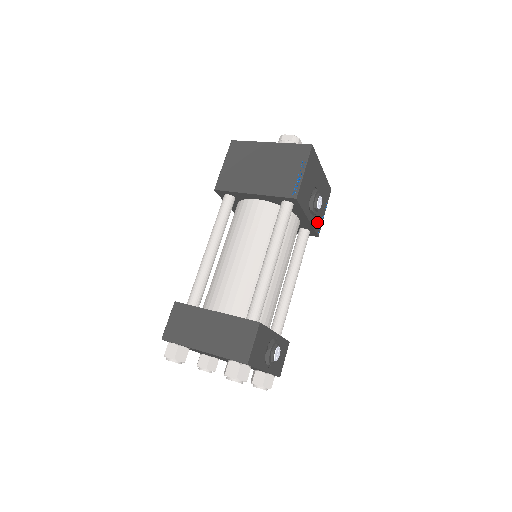
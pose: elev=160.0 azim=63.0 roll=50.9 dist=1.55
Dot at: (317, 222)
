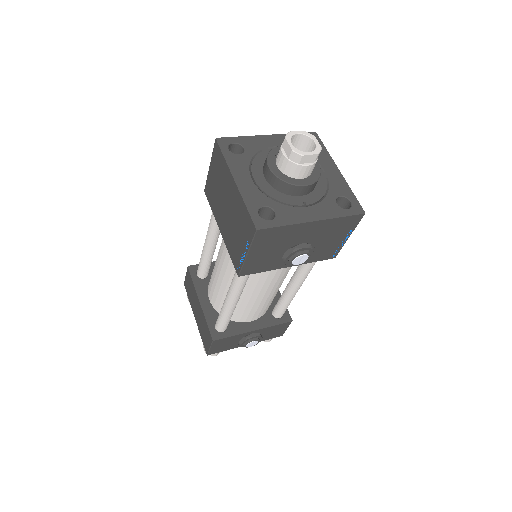
Dot at: (323, 254)
